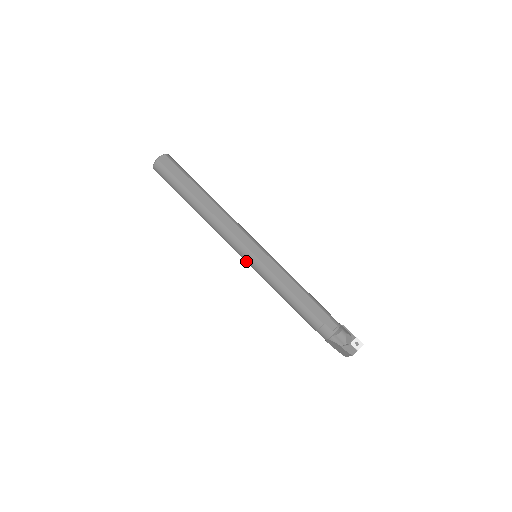
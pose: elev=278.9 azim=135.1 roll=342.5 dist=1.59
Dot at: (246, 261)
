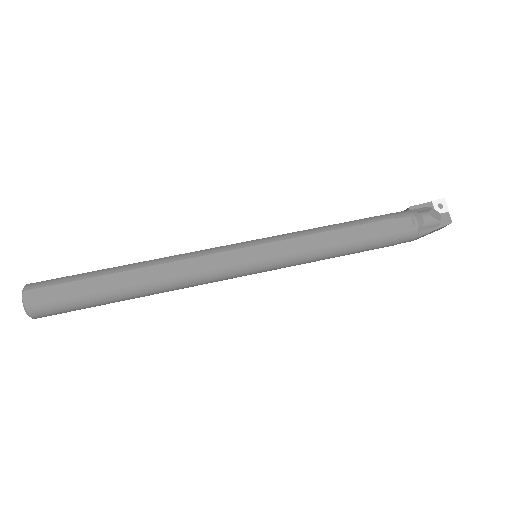
Dot at: occluded
